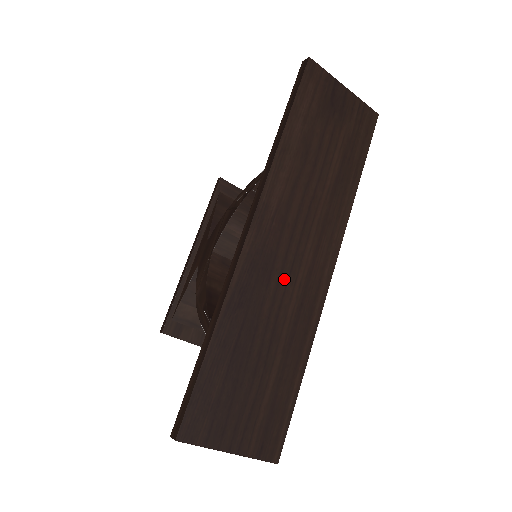
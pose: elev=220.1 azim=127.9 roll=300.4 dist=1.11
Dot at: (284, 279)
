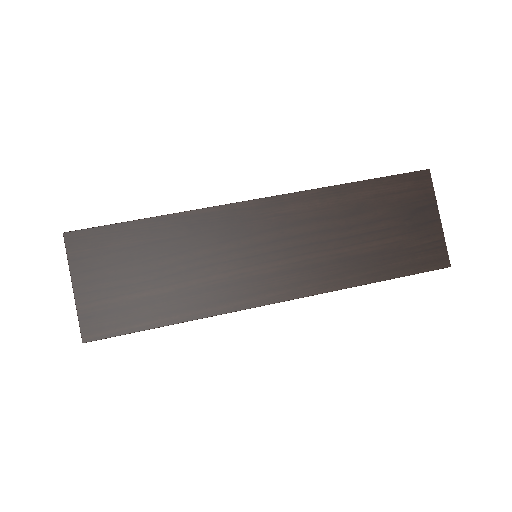
Dot at: (237, 255)
